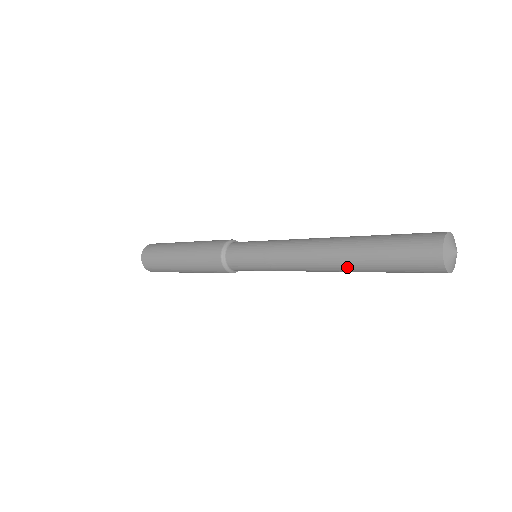
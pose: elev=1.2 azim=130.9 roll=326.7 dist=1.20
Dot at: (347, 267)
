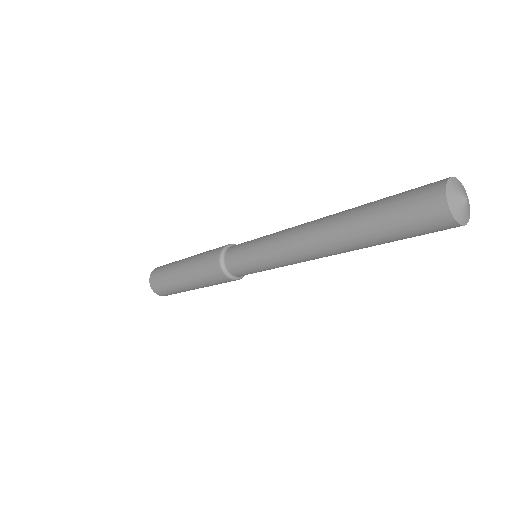
Dot at: (340, 225)
